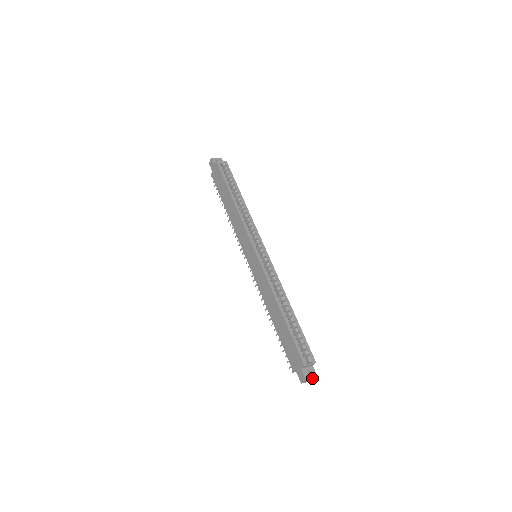
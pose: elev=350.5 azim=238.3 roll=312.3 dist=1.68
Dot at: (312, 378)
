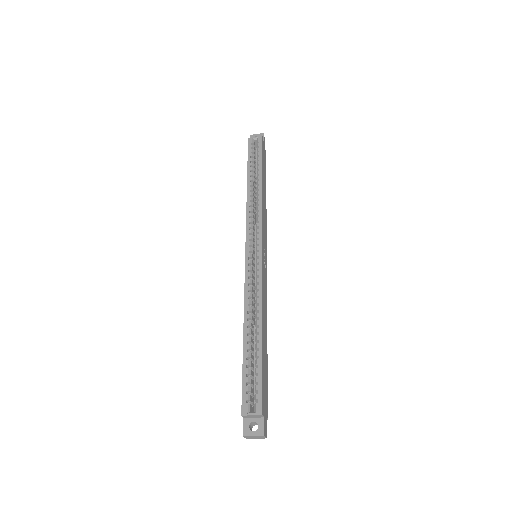
Dot at: (255, 435)
